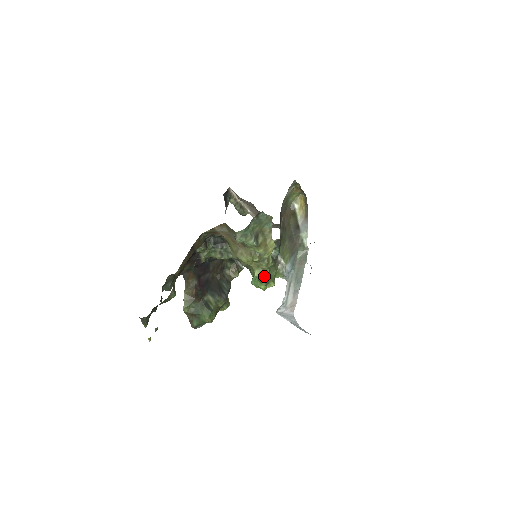
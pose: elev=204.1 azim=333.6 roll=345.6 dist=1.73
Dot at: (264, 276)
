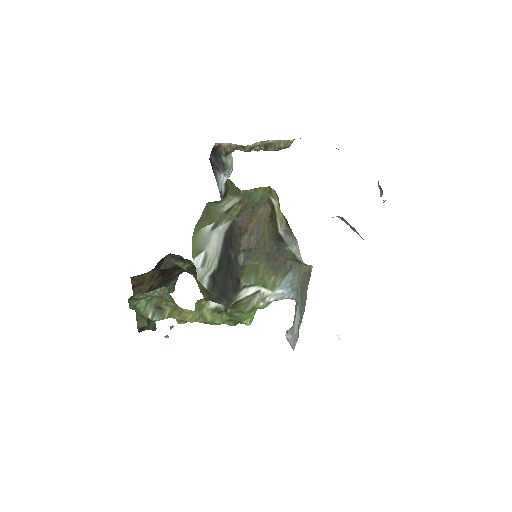
Dot at: (220, 324)
